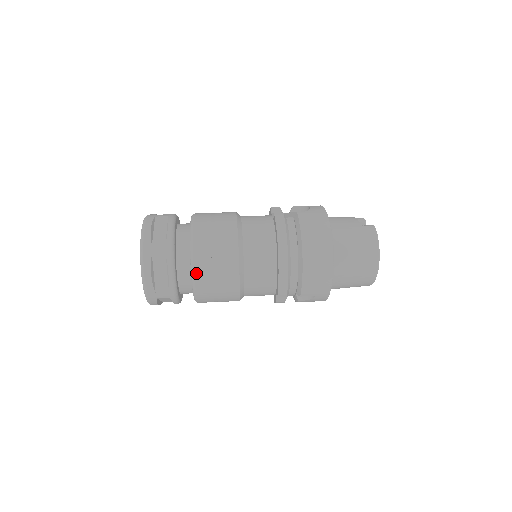
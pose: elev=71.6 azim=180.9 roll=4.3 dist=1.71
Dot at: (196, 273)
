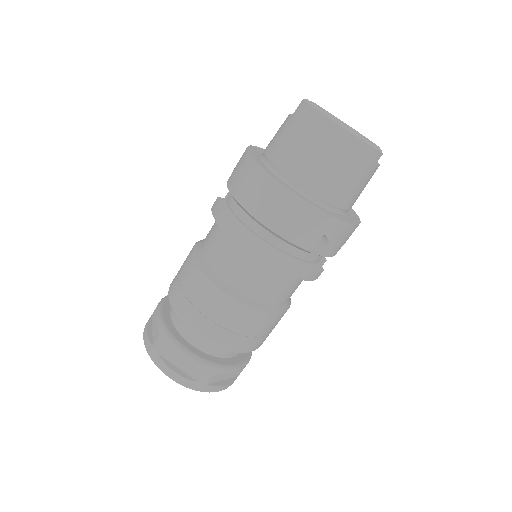
Dot at: (200, 334)
